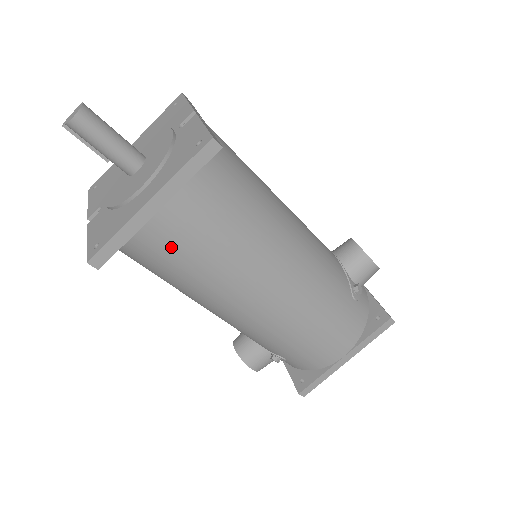
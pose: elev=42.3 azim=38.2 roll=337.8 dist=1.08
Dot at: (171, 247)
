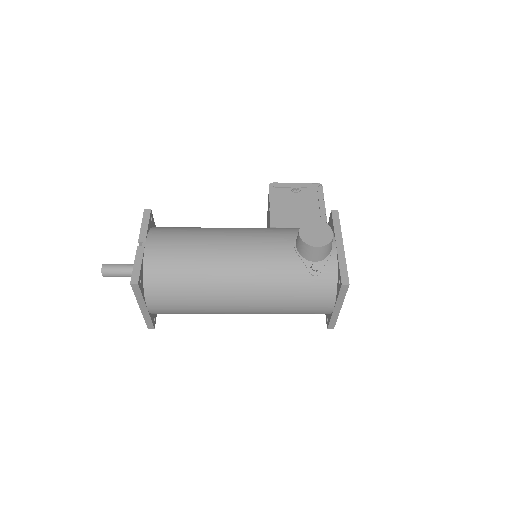
Dot at: (170, 312)
